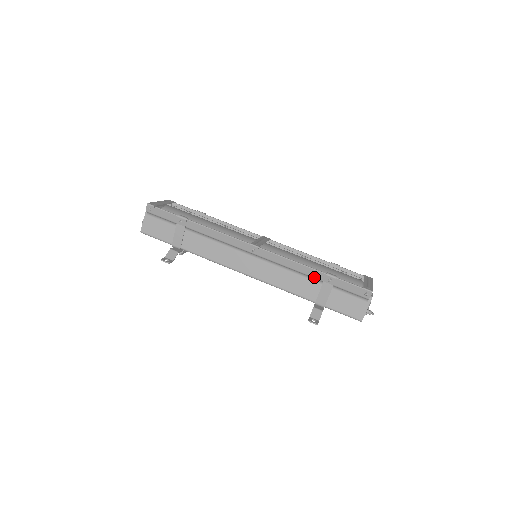
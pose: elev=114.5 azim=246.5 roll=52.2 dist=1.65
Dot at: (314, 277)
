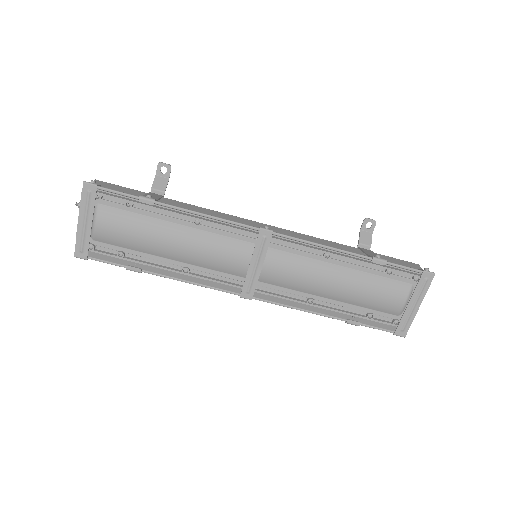
Dot at: occluded
